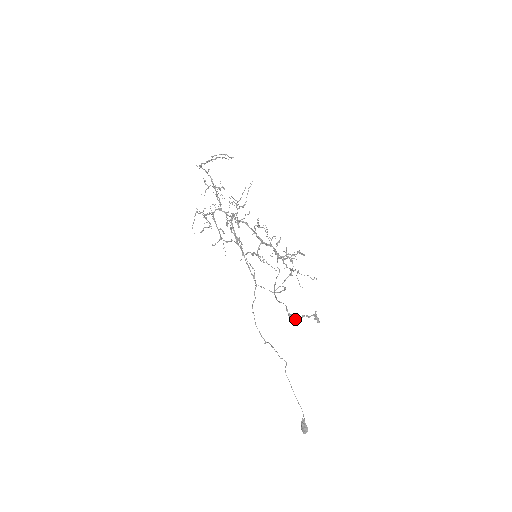
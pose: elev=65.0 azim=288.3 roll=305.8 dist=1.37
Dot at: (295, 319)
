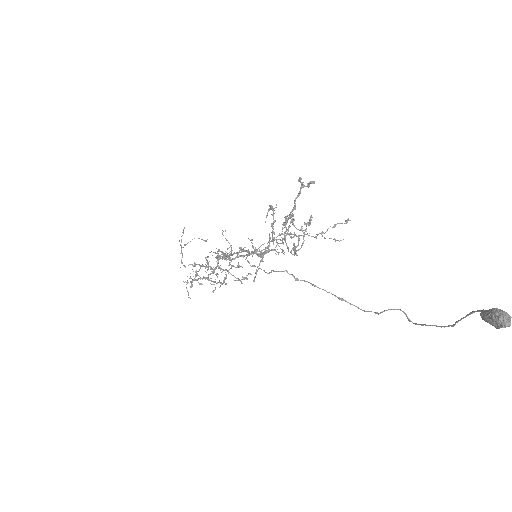
Dot at: (290, 212)
